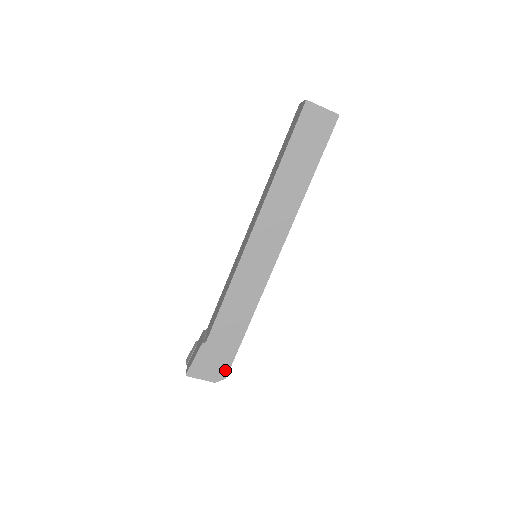
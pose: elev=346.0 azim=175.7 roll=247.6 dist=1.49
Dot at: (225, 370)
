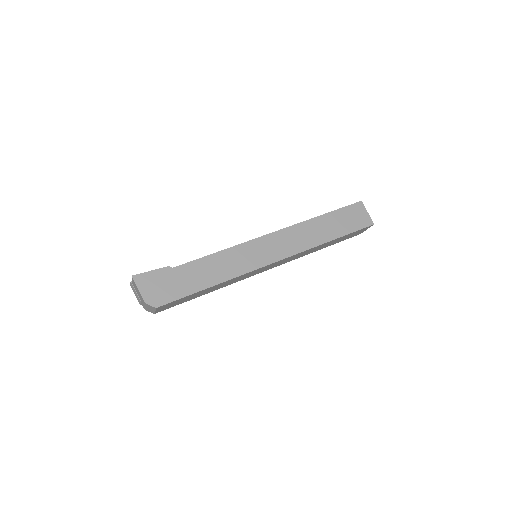
Dot at: (163, 301)
